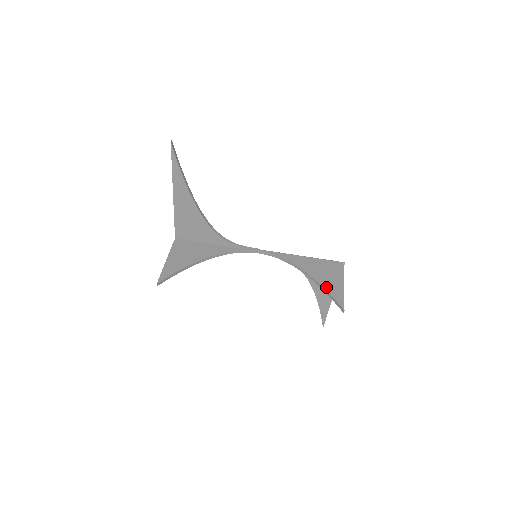
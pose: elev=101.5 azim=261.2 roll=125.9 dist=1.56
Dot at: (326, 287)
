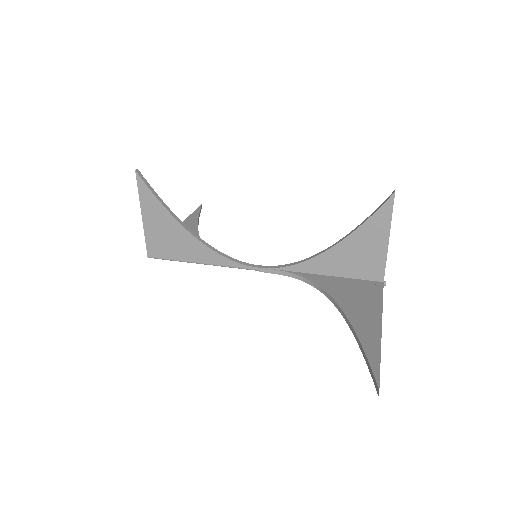
Dot at: (362, 227)
